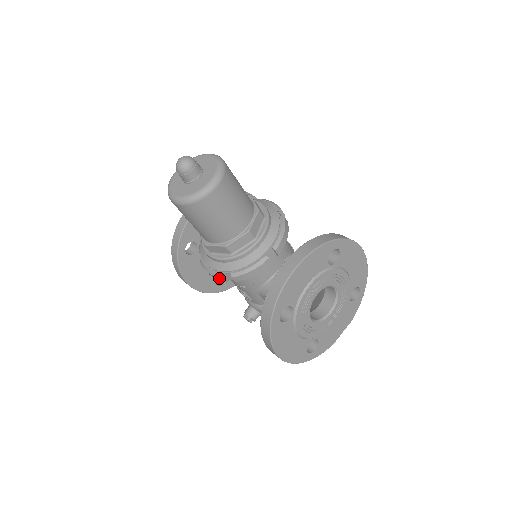
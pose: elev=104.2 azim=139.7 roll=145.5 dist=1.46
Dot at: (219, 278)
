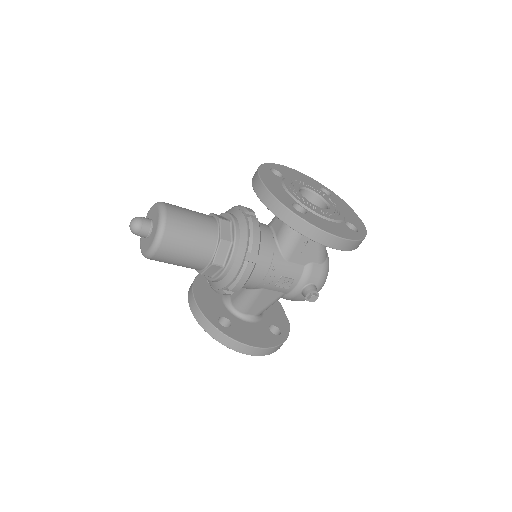
Dot at: (248, 268)
